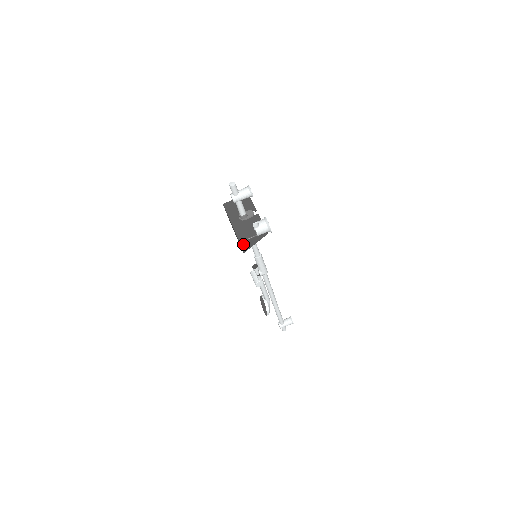
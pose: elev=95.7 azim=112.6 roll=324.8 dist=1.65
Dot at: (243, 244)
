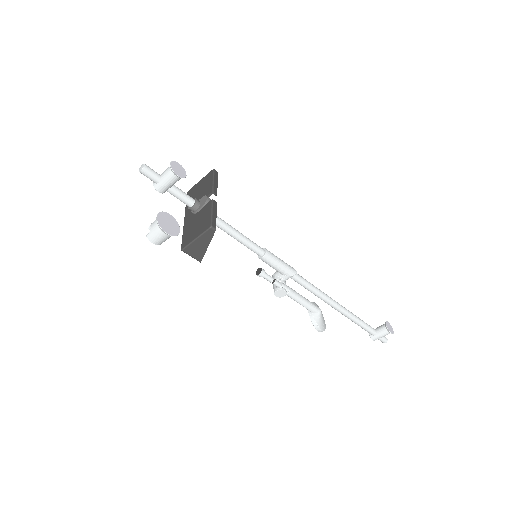
Dot at: (188, 252)
